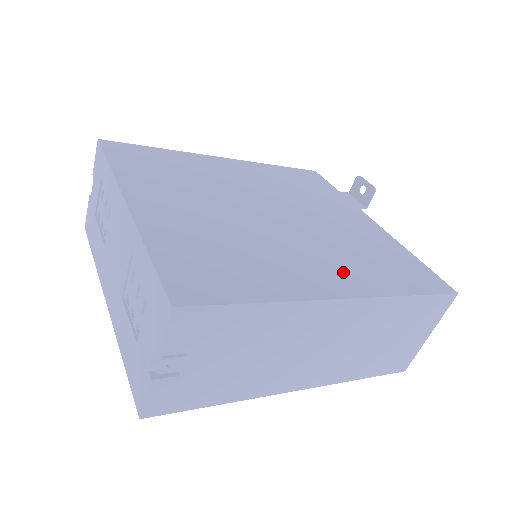
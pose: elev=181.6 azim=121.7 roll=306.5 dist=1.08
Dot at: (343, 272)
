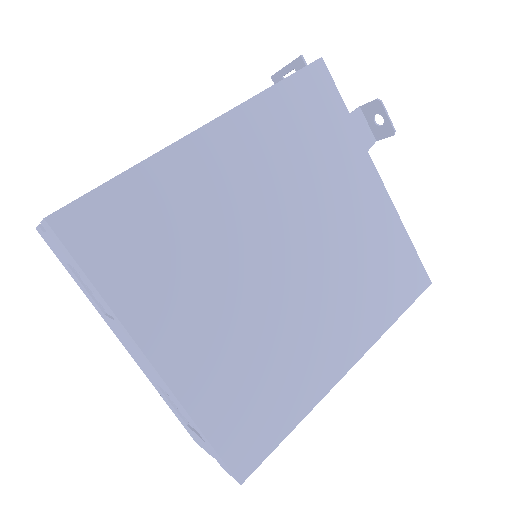
Dot at: (348, 329)
